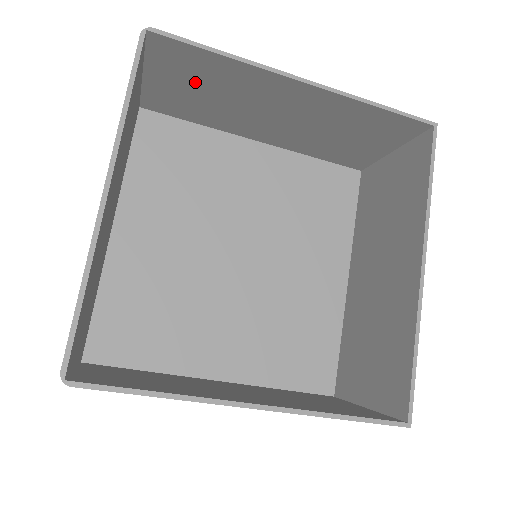
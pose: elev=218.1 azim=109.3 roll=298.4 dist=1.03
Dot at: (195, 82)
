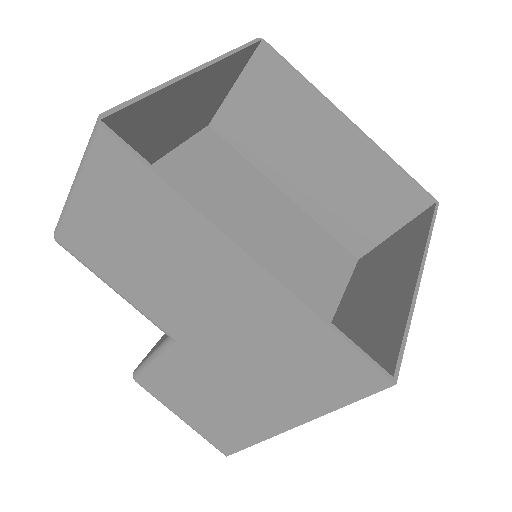
Dot at: (269, 104)
